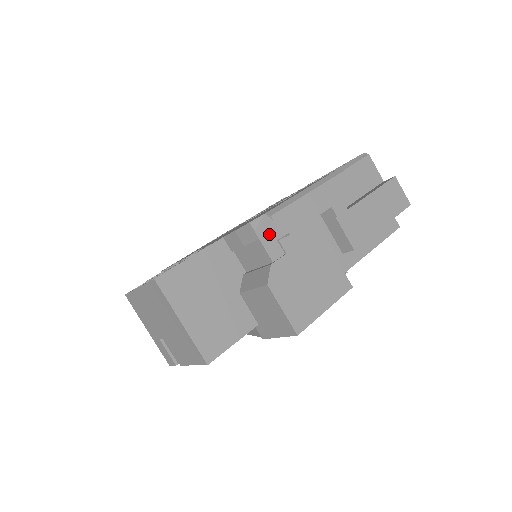
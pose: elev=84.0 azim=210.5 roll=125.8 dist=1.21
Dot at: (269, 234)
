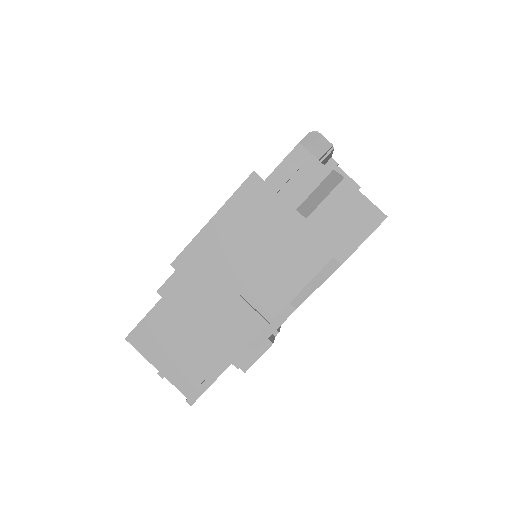
Dot at: (320, 147)
